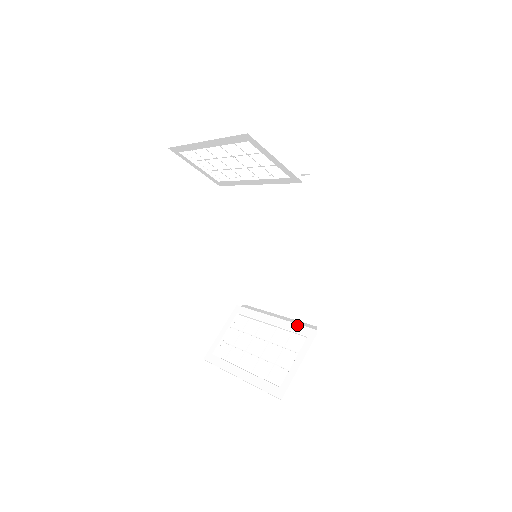
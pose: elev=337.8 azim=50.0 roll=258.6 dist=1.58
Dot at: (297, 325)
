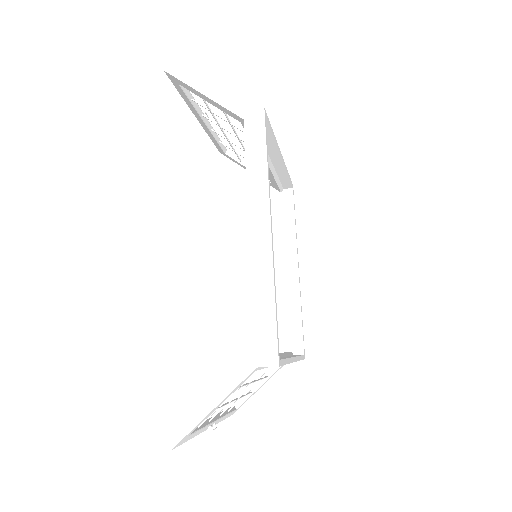
Dot at: occluded
